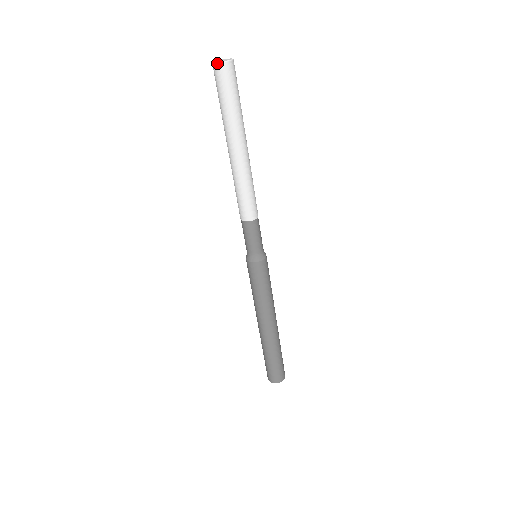
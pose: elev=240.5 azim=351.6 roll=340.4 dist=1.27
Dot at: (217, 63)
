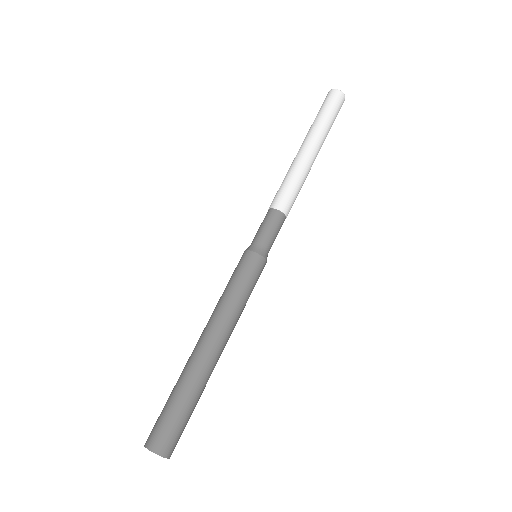
Dot at: (330, 90)
